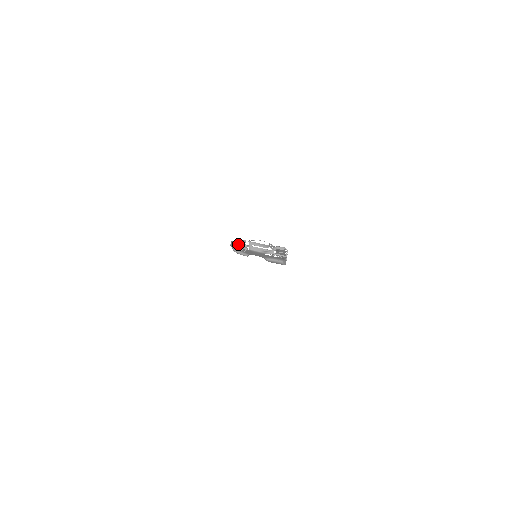
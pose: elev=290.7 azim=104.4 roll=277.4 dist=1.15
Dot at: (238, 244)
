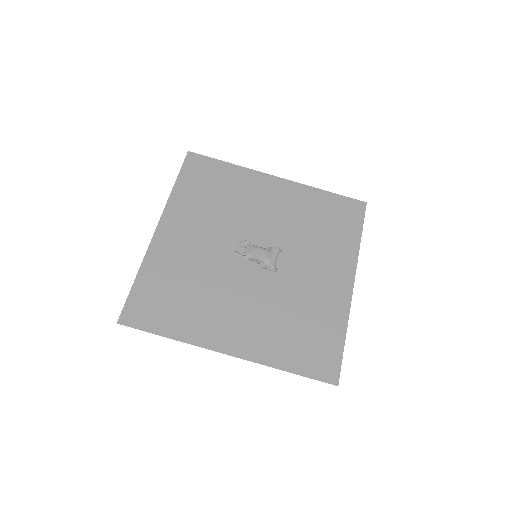
Dot at: (242, 244)
